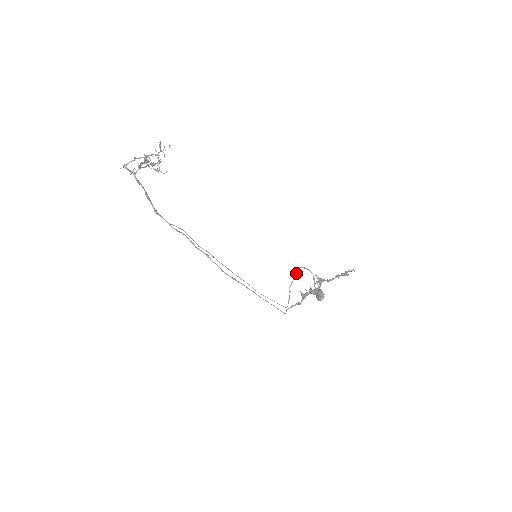
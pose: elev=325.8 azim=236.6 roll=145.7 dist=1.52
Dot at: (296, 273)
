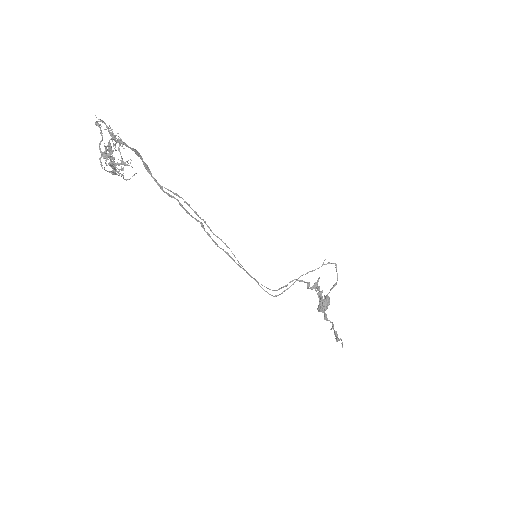
Dot at: (321, 266)
